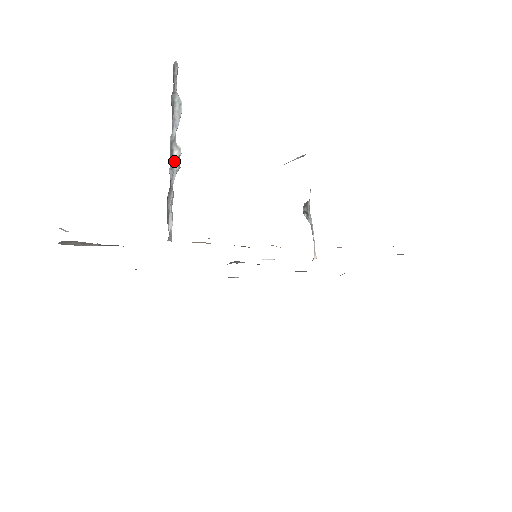
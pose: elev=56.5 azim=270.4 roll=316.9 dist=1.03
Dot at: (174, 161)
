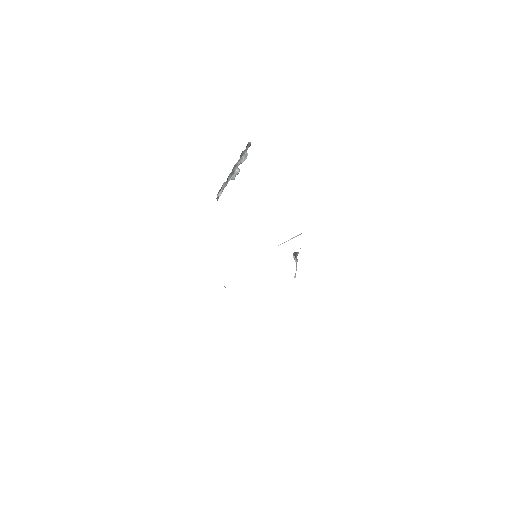
Dot at: (234, 172)
